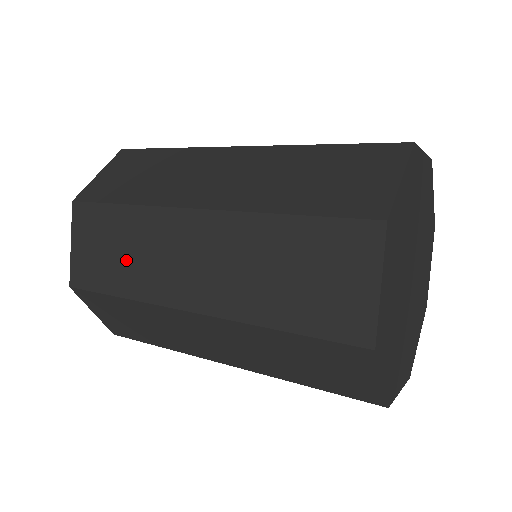
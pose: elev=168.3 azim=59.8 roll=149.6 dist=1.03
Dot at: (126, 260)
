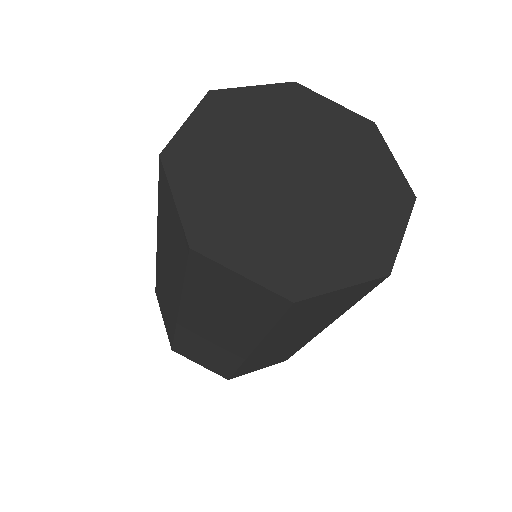
Dot at: (166, 307)
